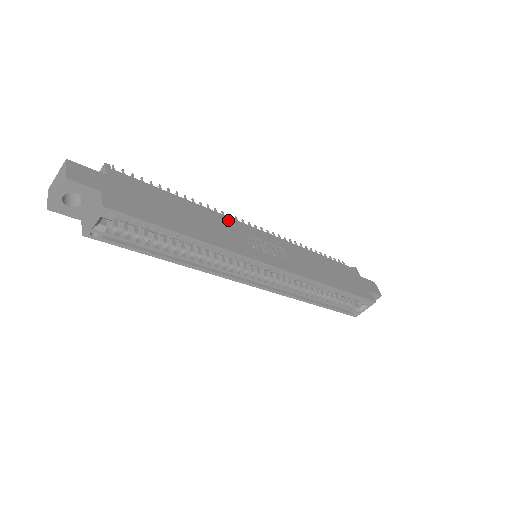
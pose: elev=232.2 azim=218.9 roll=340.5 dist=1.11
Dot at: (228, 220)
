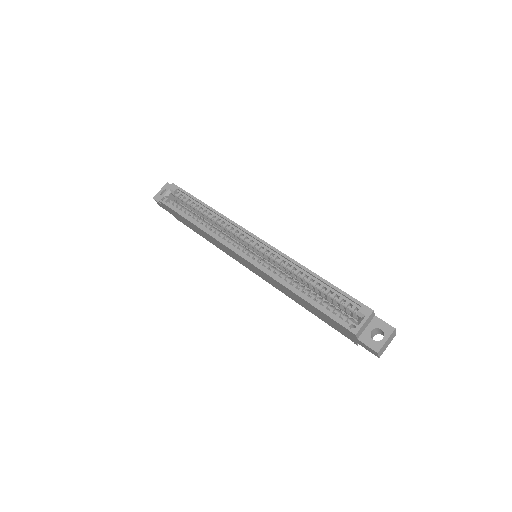
Dot at: occluded
